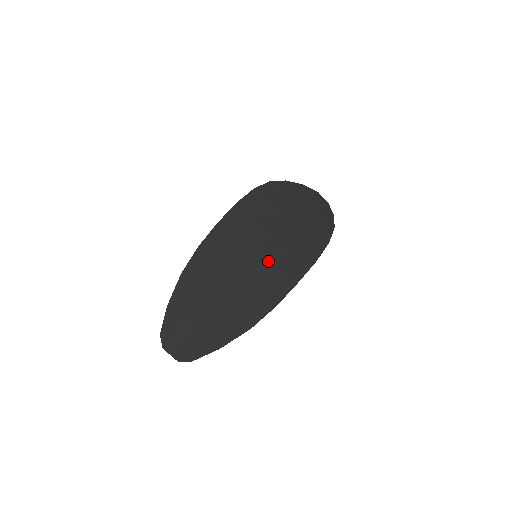
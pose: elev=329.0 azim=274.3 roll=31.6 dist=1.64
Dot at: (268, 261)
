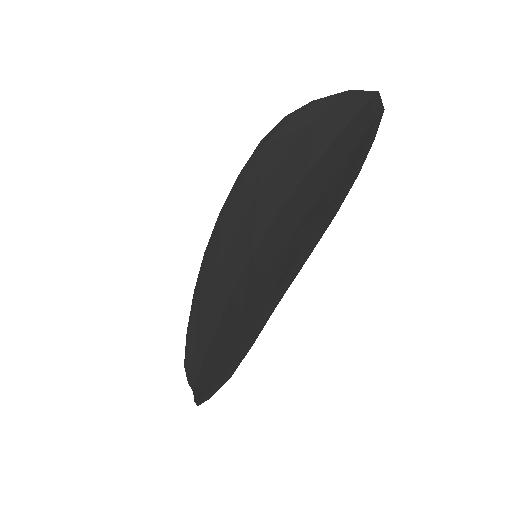
Dot at: (259, 265)
